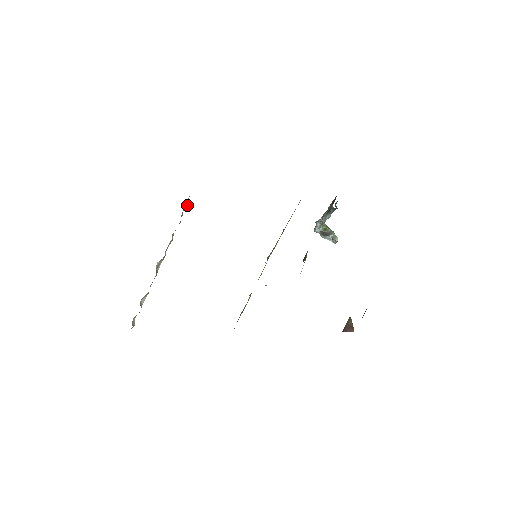
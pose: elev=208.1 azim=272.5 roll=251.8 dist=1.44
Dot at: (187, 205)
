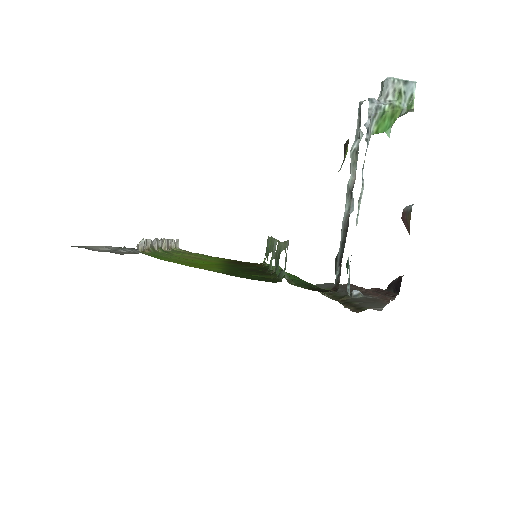
Dot at: (143, 246)
